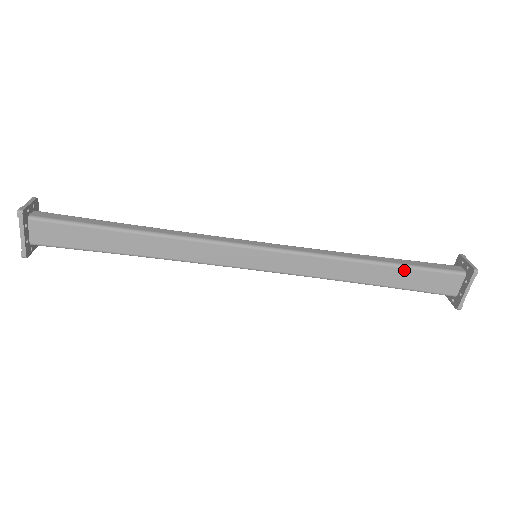
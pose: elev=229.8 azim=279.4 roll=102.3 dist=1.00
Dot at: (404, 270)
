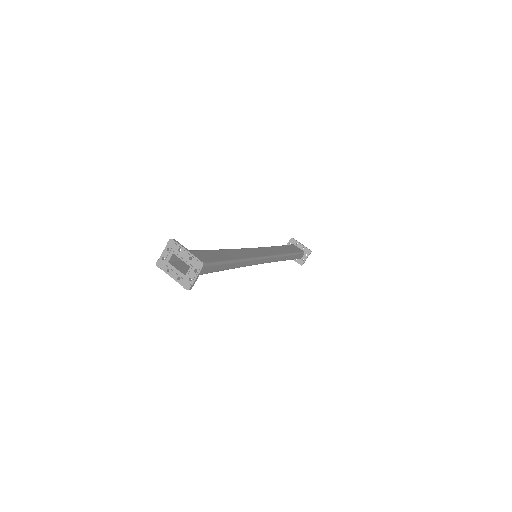
Dot at: occluded
